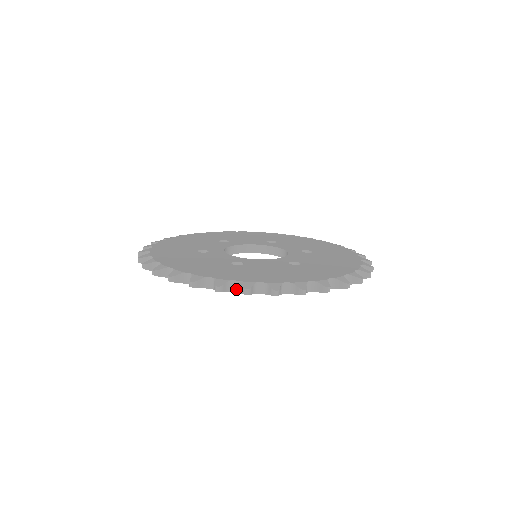
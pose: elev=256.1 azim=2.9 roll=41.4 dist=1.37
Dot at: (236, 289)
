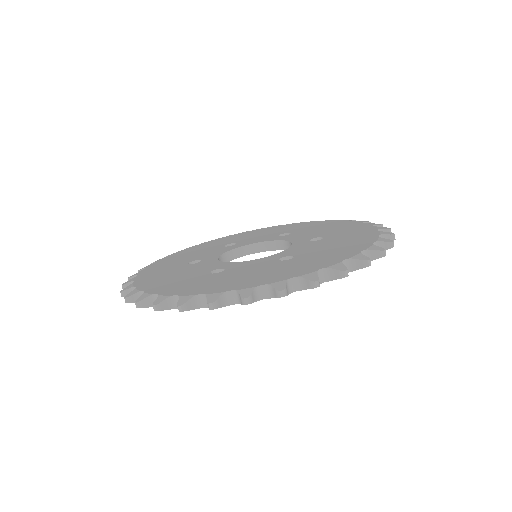
Dot at: occluded
